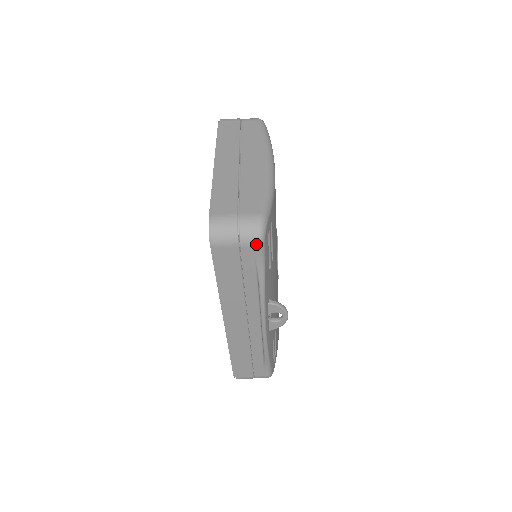
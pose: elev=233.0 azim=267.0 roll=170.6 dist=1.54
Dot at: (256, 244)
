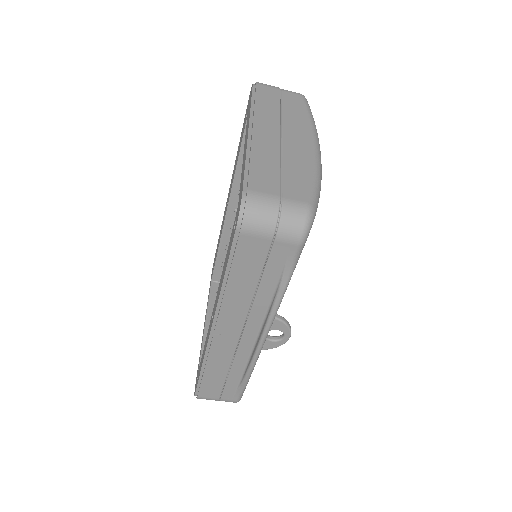
Dot at: (296, 241)
